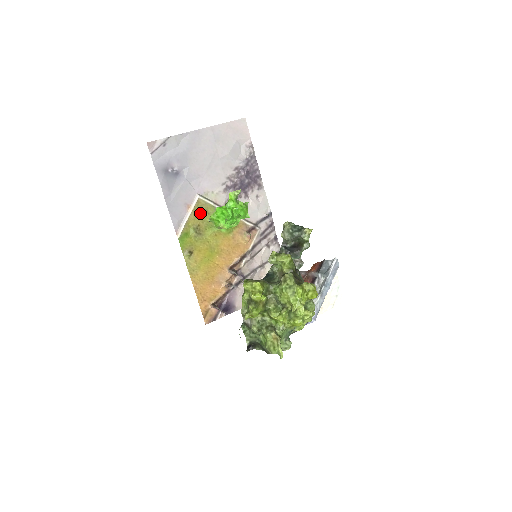
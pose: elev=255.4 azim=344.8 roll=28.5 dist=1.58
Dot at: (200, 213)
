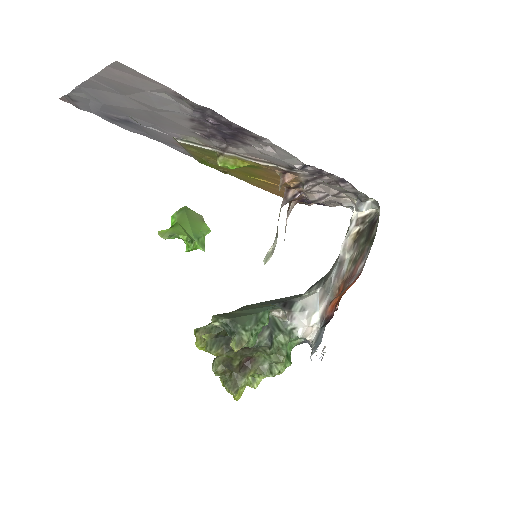
Dot at: (198, 150)
